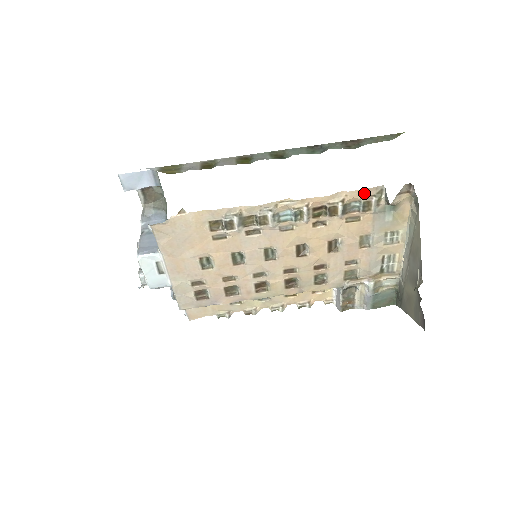
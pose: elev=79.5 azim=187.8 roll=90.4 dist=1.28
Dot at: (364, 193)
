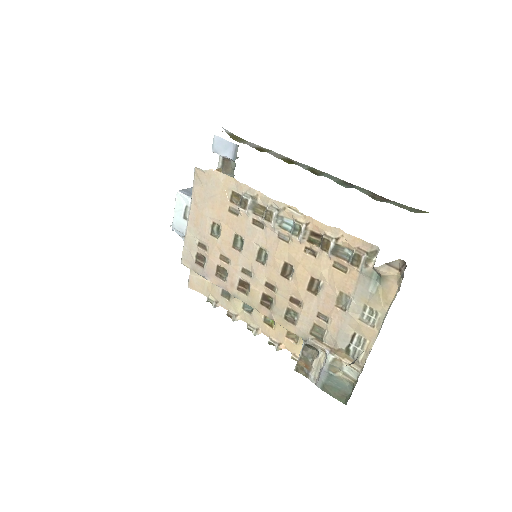
Dot at: (359, 244)
